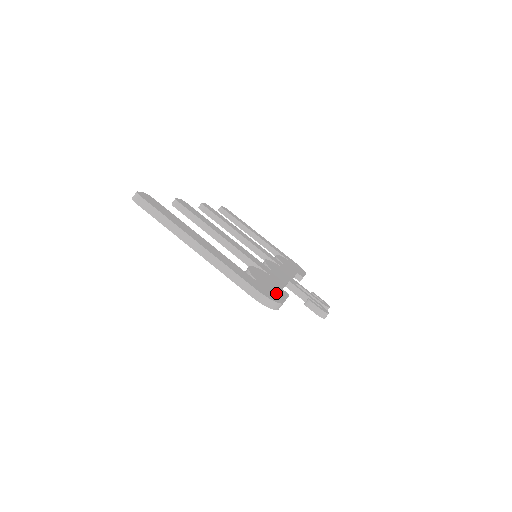
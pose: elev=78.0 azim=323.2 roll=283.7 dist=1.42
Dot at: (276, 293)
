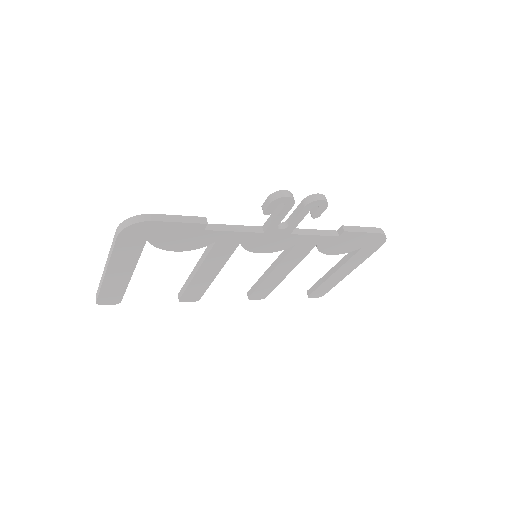
Dot at: occluded
